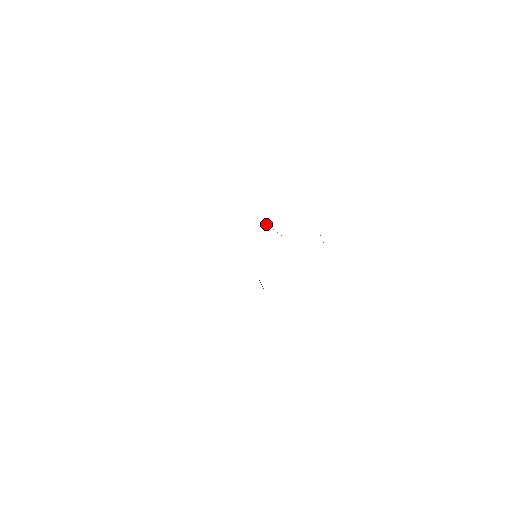
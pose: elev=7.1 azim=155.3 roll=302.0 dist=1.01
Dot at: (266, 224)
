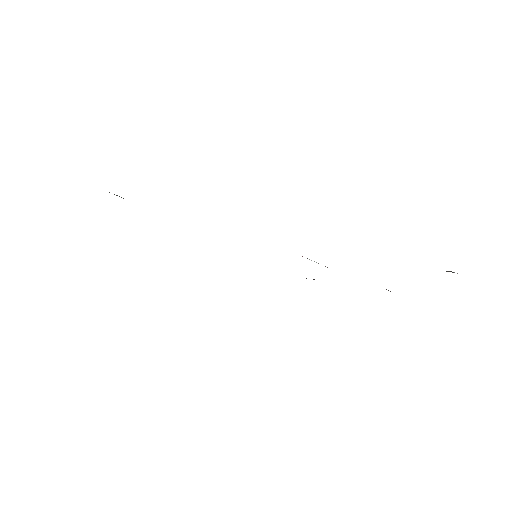
Dot at: occluded
